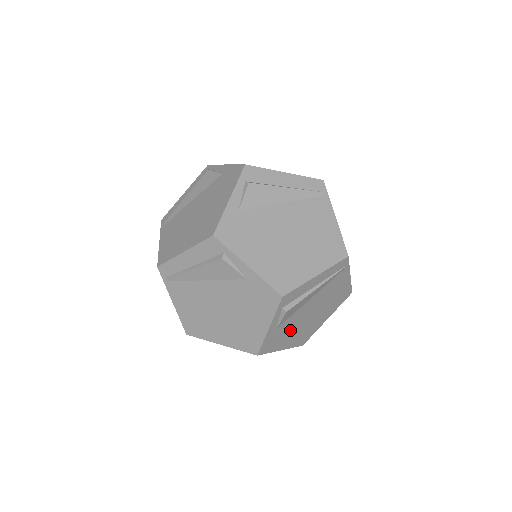
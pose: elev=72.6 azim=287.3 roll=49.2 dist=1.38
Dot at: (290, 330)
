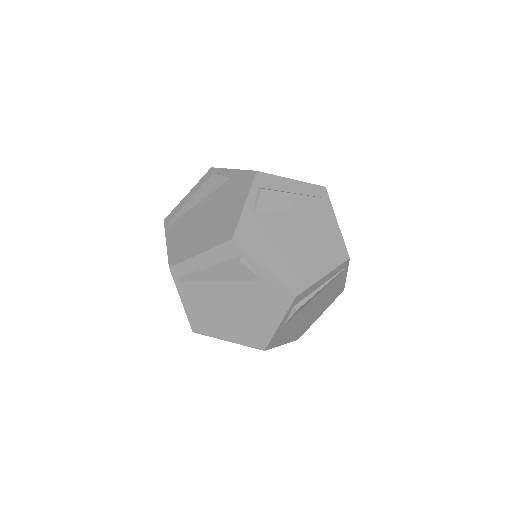
Dot at: (272, 239)
